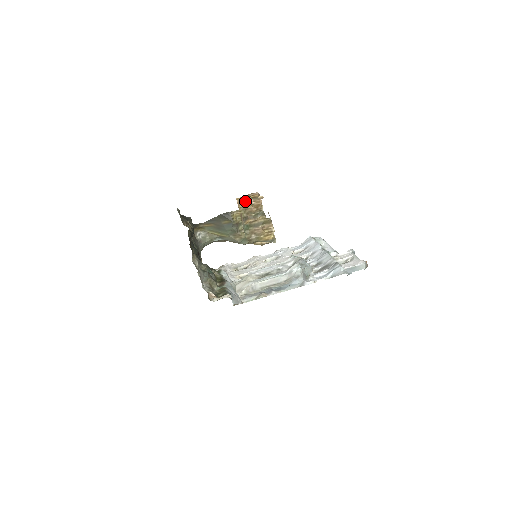
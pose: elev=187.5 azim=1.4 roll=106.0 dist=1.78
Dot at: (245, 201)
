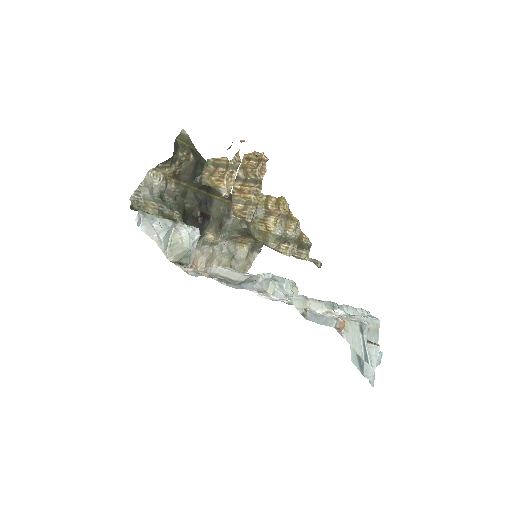
Dot at: (250, 160)
